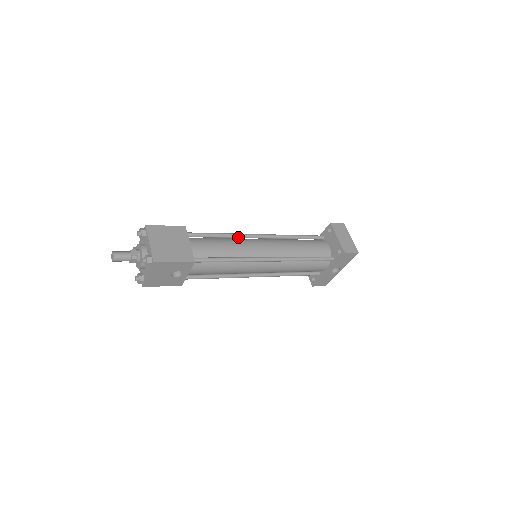
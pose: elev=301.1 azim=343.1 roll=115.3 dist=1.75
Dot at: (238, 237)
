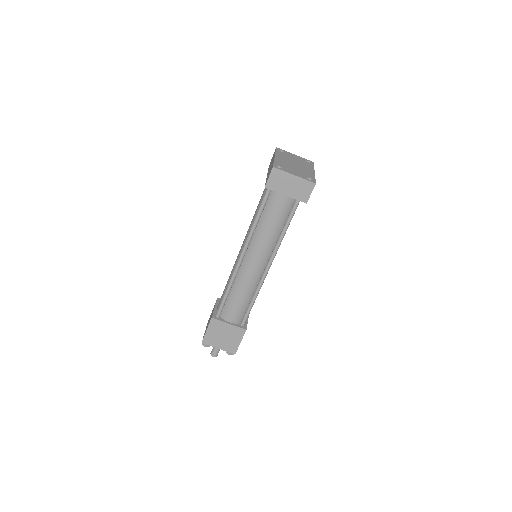
Dot at: (235, 277)
